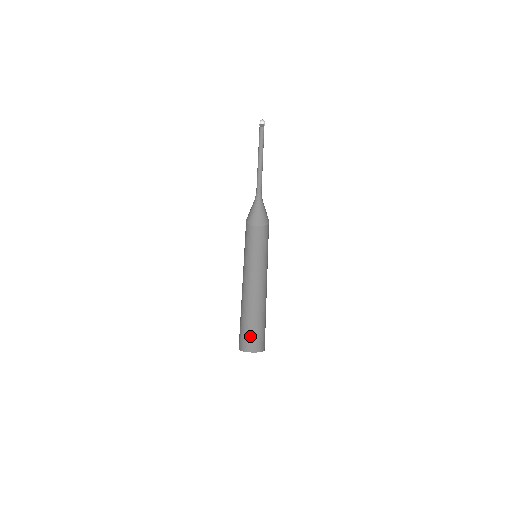
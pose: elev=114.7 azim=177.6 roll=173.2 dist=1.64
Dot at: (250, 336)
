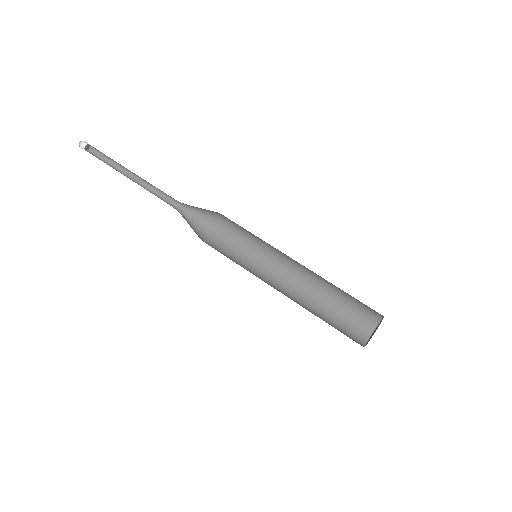
Dot at: (344, 333)
